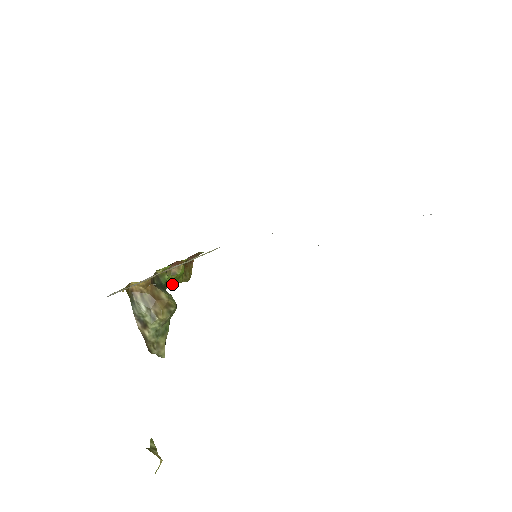
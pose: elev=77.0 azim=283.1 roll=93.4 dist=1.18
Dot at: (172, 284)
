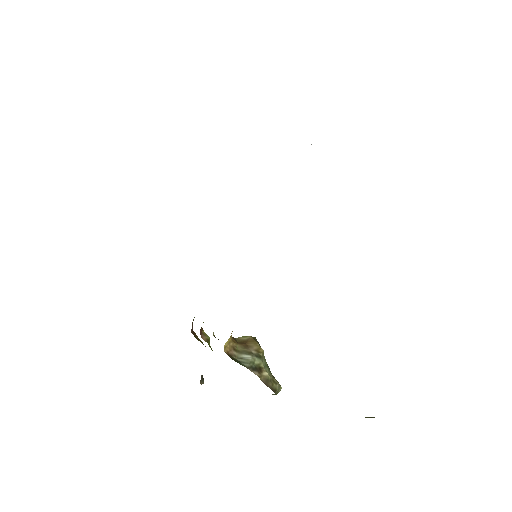
Dot at: occluded
